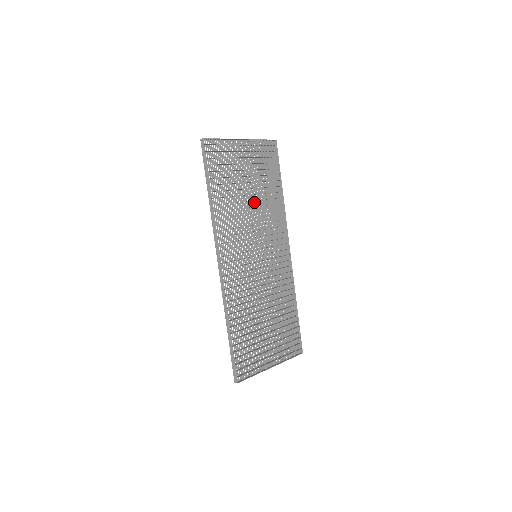
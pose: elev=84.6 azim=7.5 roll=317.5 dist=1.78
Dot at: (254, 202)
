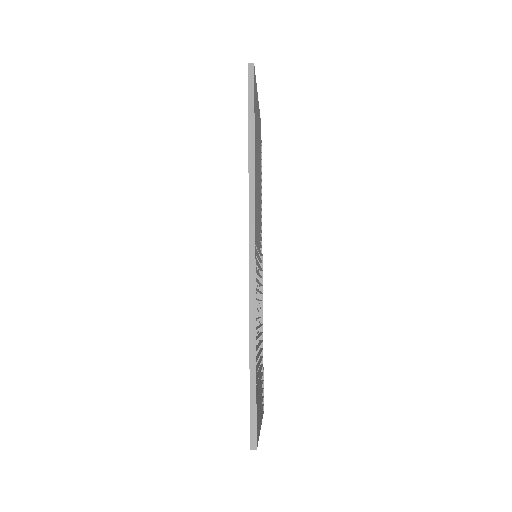
Dot at: occluded
